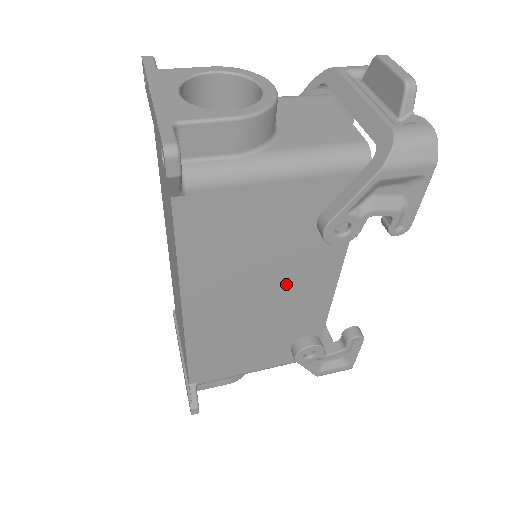
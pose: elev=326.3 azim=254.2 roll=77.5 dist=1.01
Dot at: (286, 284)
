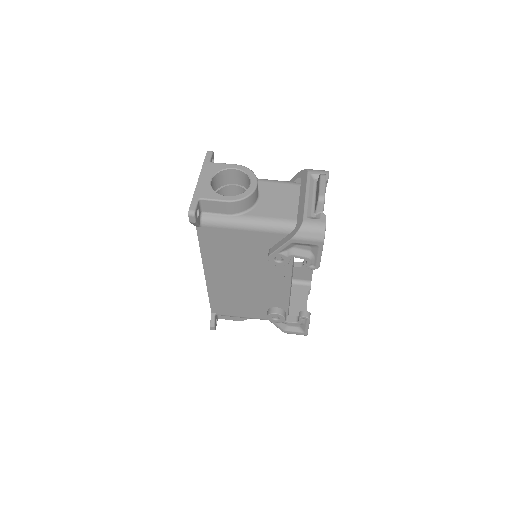
Dot at: (259, 276)
